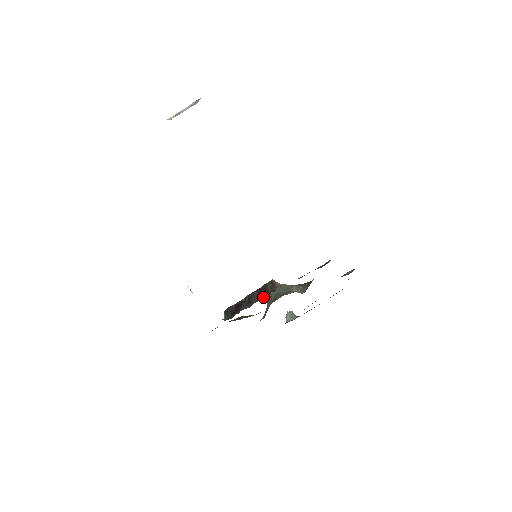
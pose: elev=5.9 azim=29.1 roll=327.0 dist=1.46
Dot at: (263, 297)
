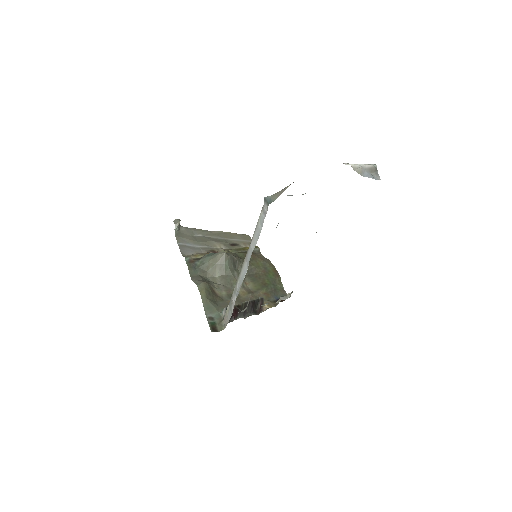
Dot at: (254, 312)
